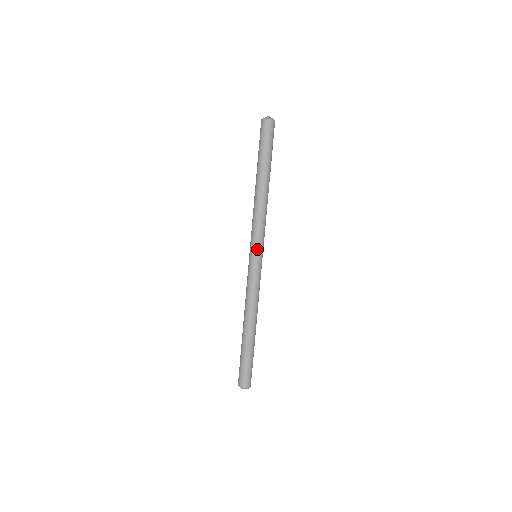
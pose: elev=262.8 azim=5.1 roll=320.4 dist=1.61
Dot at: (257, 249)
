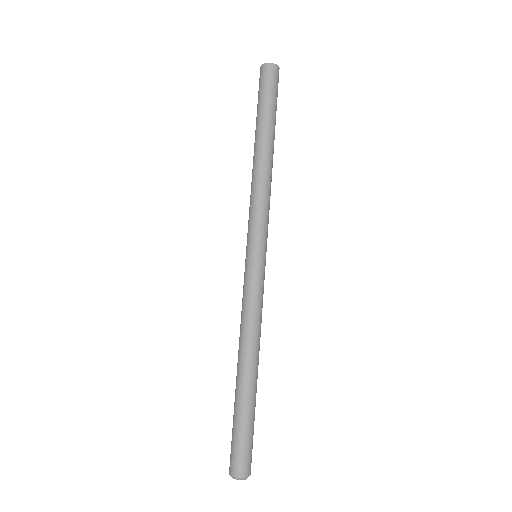
Dot at: (249, 243)
